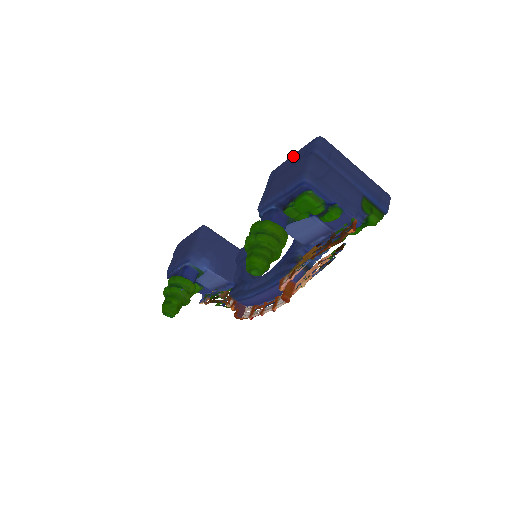
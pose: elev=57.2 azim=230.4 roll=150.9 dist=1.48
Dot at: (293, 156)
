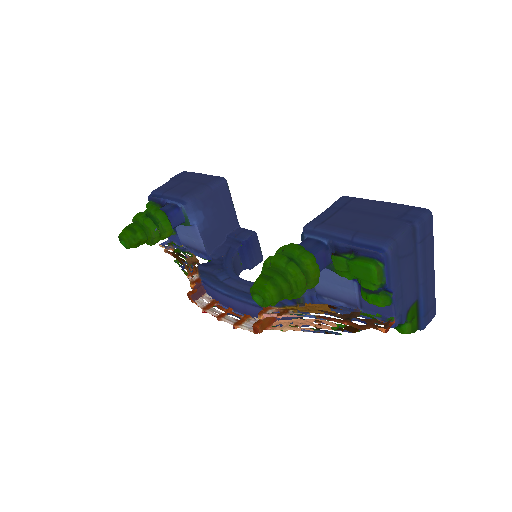
Dot at: (384, 204)
